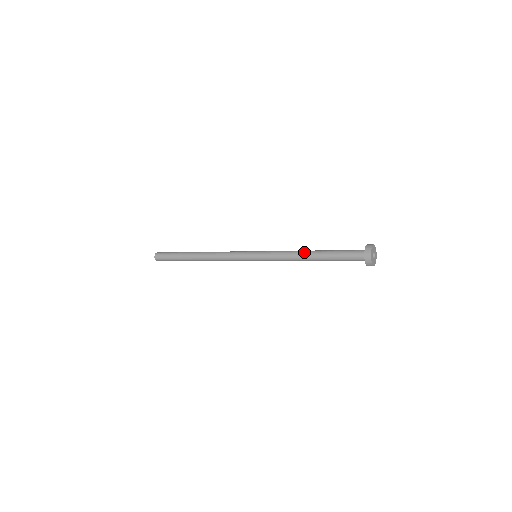
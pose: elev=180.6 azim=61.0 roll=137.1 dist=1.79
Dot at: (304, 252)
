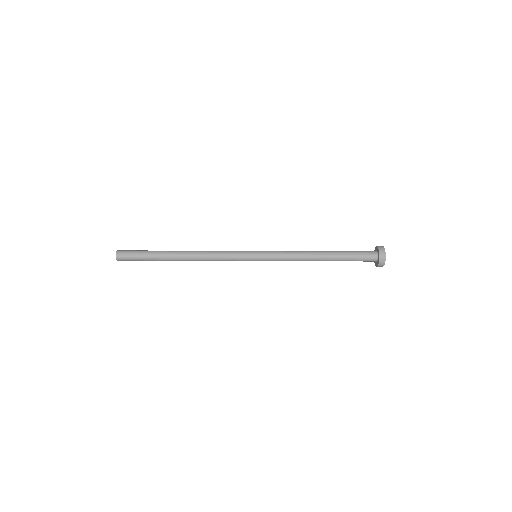
Dot at: occluded
